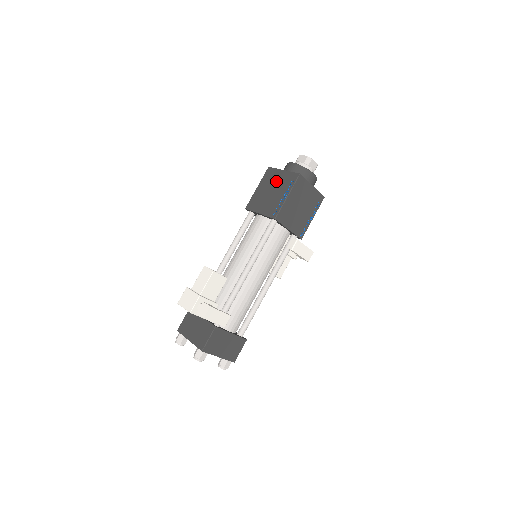
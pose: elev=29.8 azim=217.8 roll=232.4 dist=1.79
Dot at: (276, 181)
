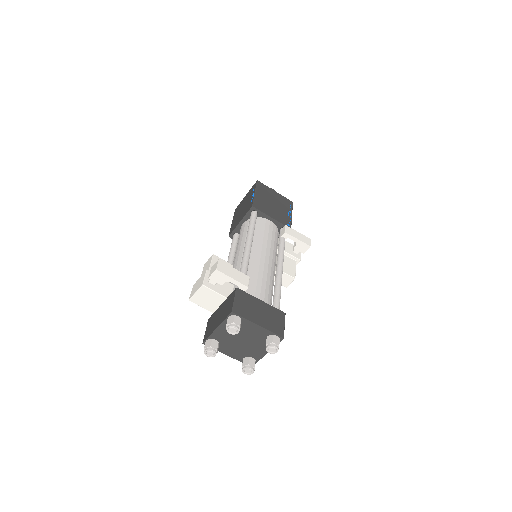
Dot at: (243, 203)
